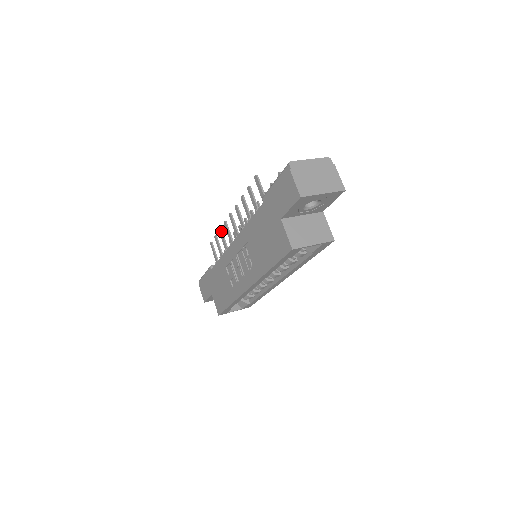
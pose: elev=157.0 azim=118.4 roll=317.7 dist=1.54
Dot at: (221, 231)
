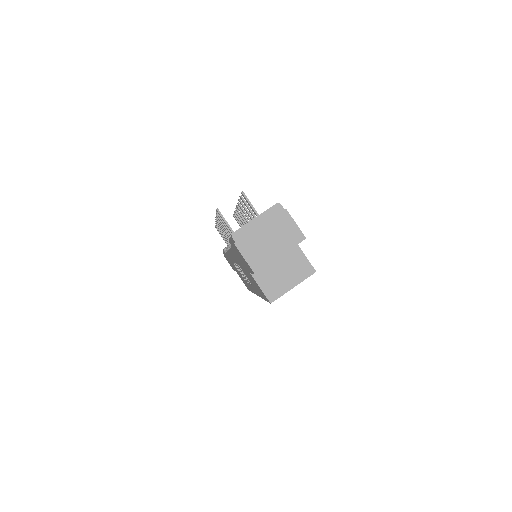
Dot at: occluded
